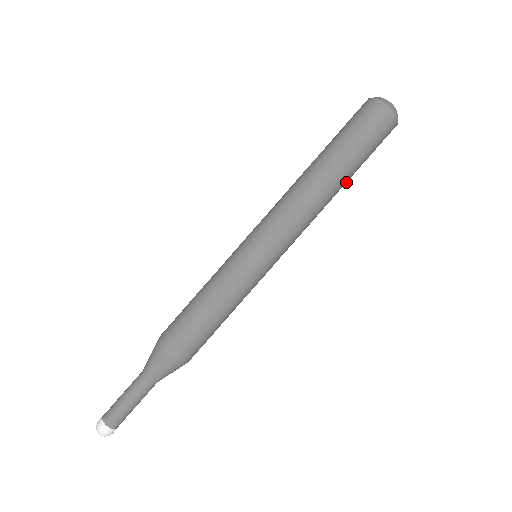
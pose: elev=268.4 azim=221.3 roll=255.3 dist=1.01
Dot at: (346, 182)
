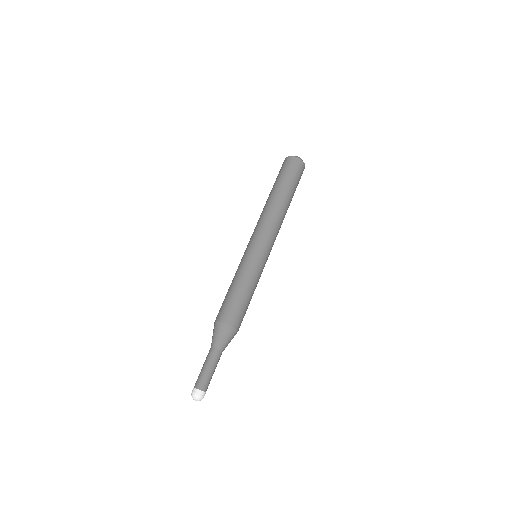
Dot at: (287, 196)
